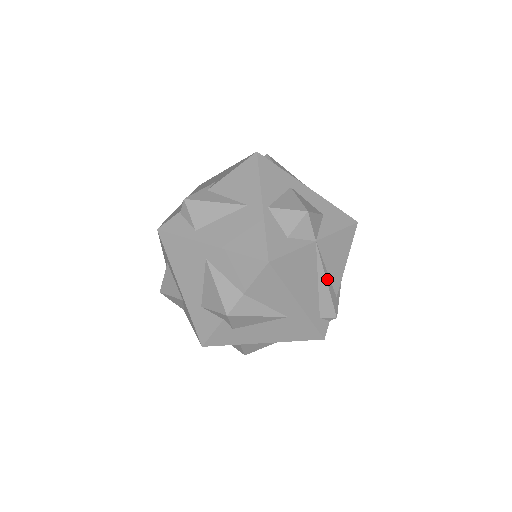
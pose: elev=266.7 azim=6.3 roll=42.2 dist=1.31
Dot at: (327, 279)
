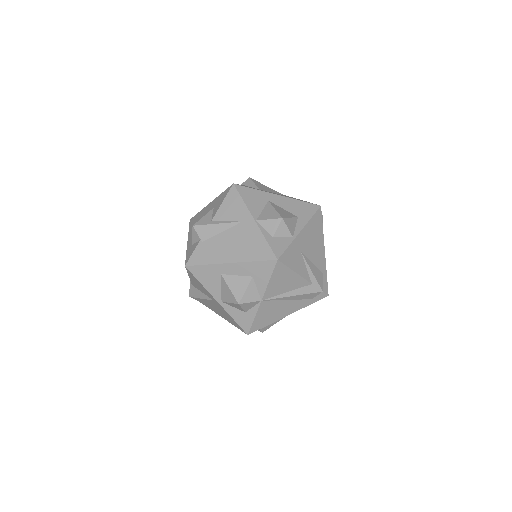
Dot at: (292, 294)
